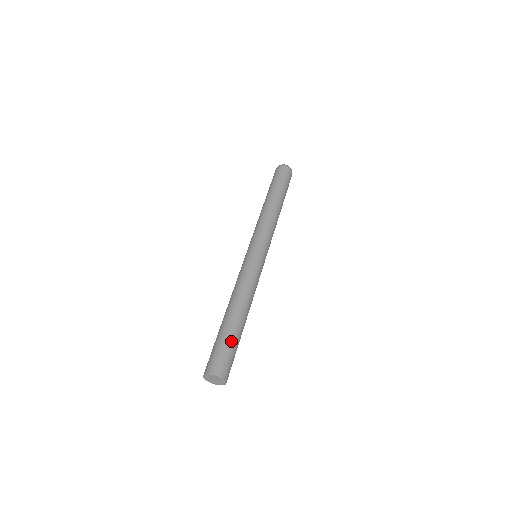
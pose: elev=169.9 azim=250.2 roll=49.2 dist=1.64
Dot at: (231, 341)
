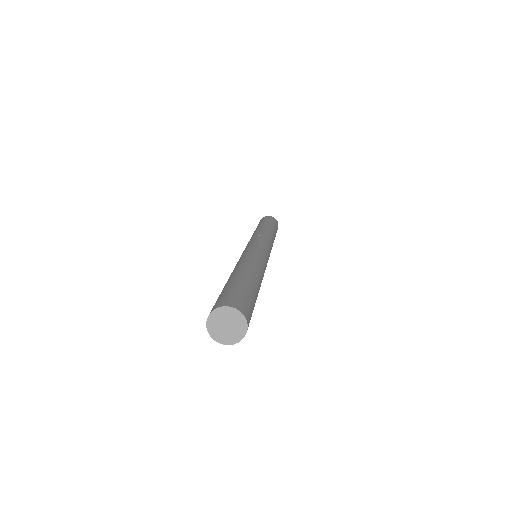
Dot at: (246, 287)
